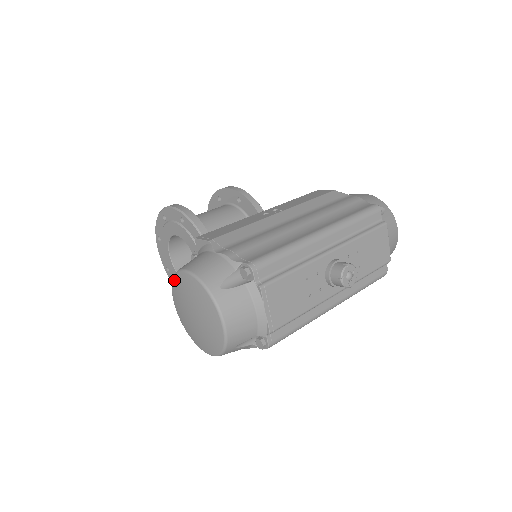
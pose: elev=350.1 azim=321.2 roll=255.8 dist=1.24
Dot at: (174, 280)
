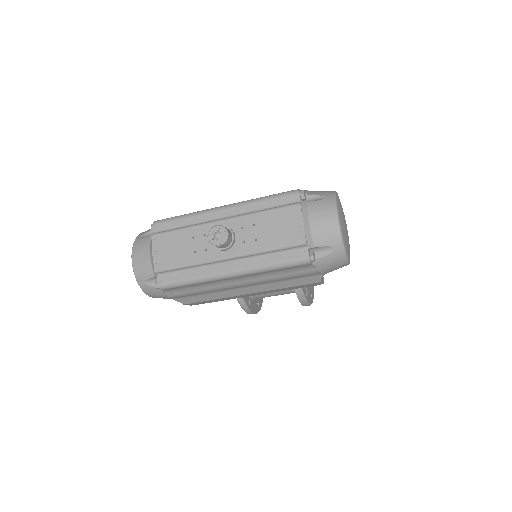
Dot at: occluded
